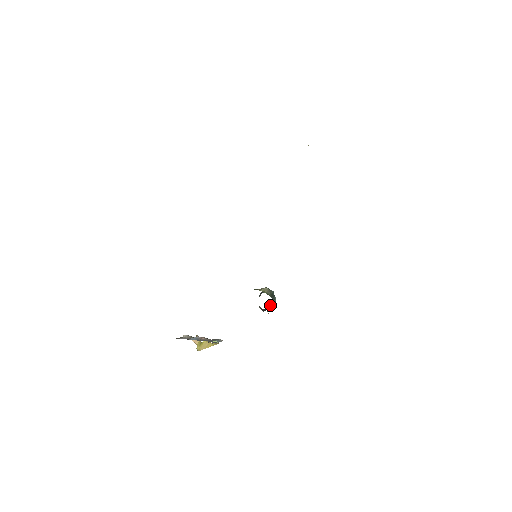
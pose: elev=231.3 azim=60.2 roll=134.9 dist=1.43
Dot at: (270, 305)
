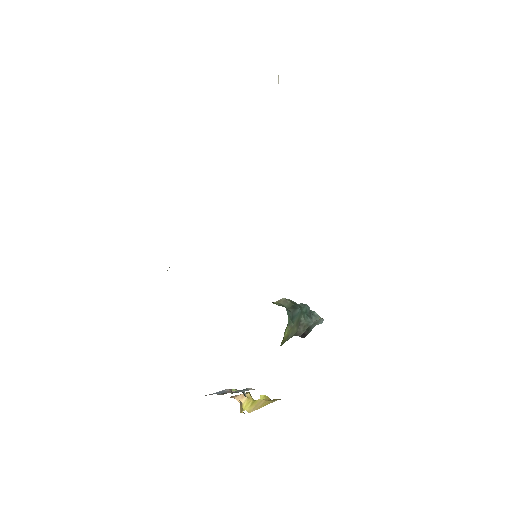
Dot at: occluded
